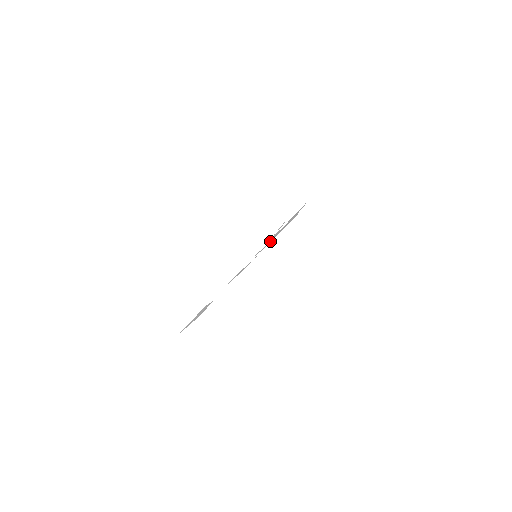
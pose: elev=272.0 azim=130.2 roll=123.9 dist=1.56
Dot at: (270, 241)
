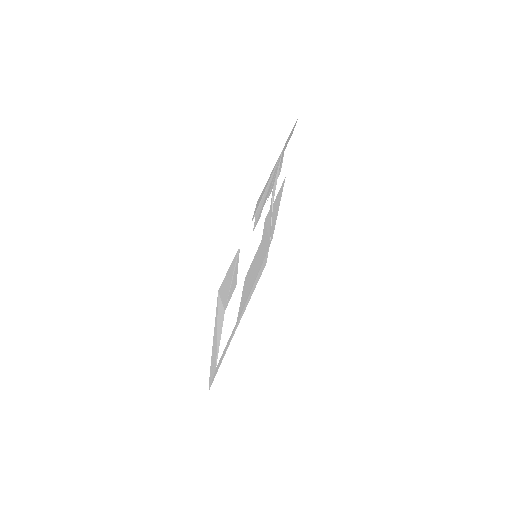
Dot at: (264, 237)
